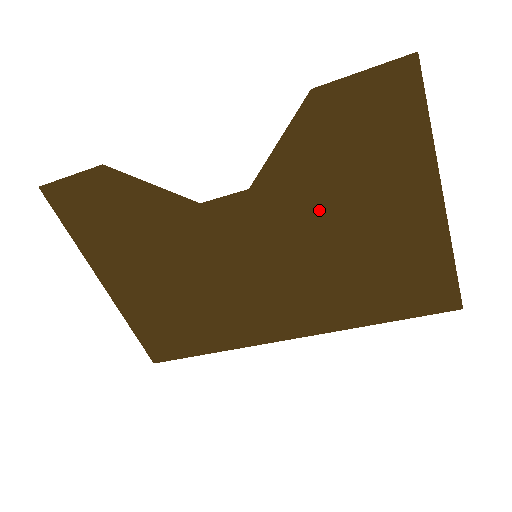
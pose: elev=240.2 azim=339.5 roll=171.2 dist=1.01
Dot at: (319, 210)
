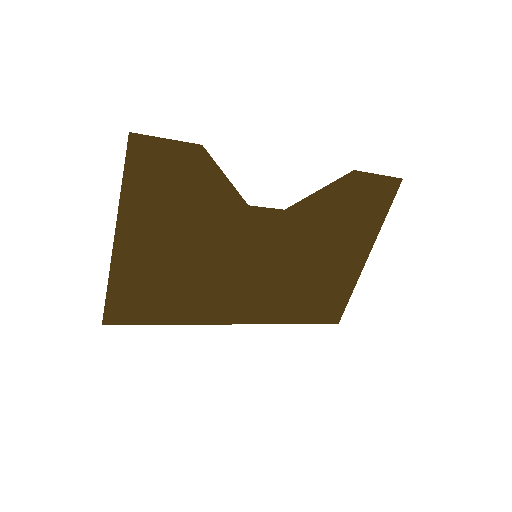
Dot at: (312, 240)
